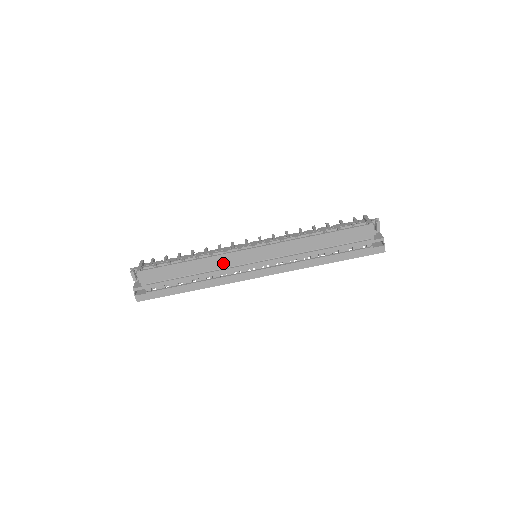
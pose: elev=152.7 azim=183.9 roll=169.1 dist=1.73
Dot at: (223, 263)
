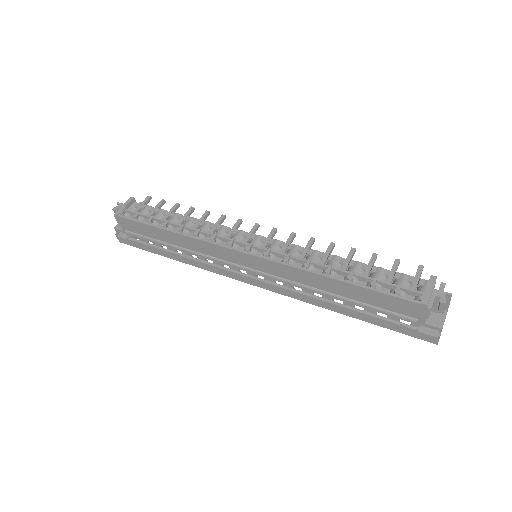
Dot at: (208, 250)
